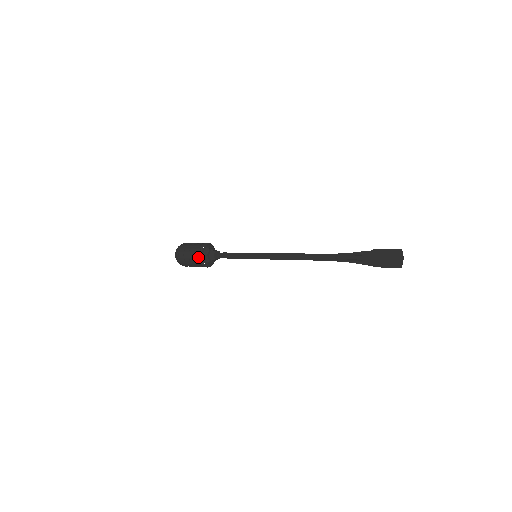
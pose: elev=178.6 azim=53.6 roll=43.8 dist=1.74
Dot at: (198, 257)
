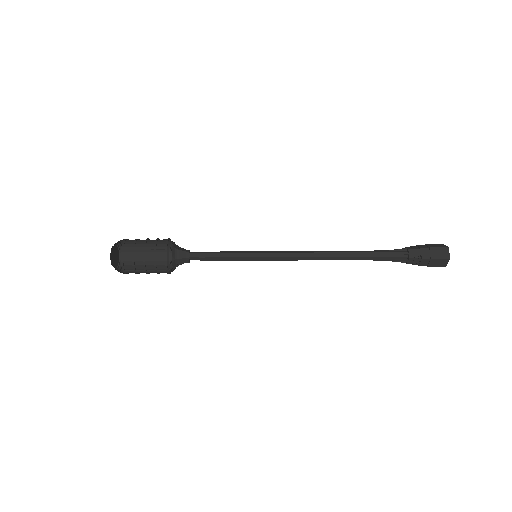
Dot at: (165, 264)
